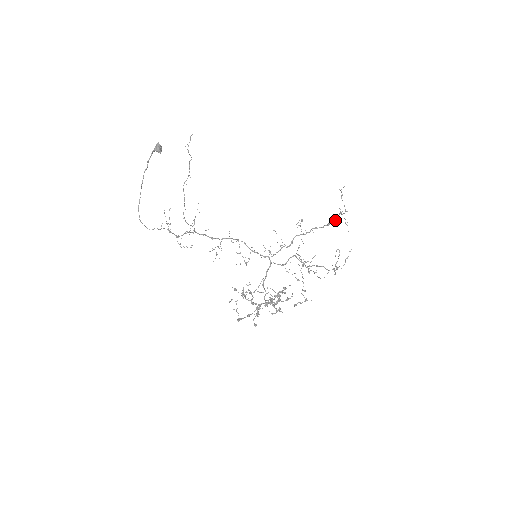
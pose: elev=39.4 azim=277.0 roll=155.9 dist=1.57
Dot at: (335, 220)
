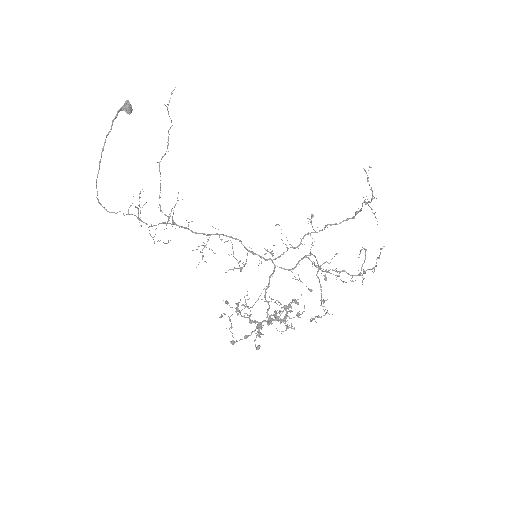
Dot at: (357, 213)
